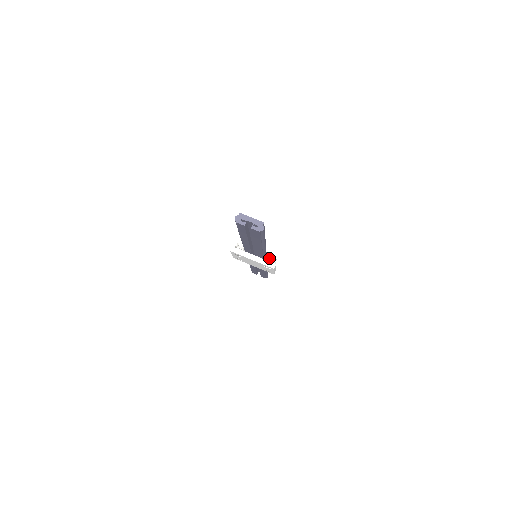
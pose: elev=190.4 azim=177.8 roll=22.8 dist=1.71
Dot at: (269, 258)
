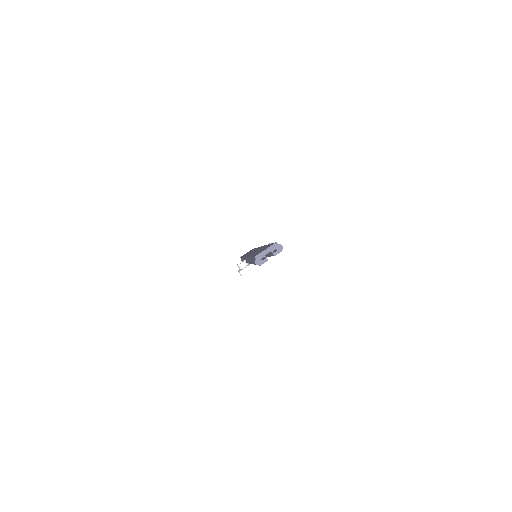
Dot at: occluded
